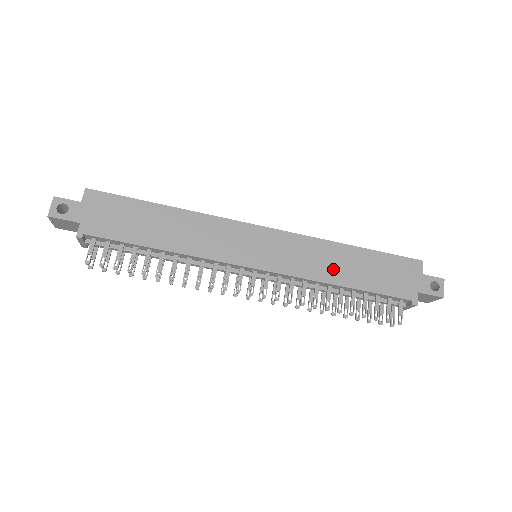
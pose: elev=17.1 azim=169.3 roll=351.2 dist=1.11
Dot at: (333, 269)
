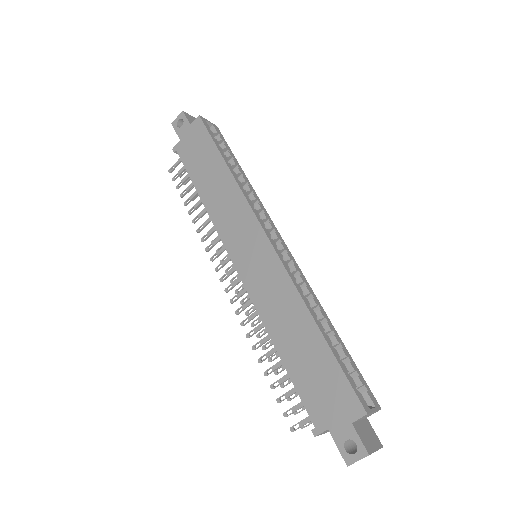
Dot at: (281, 324)
